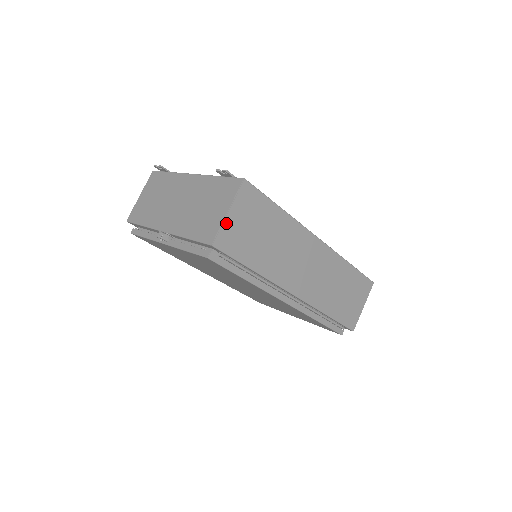
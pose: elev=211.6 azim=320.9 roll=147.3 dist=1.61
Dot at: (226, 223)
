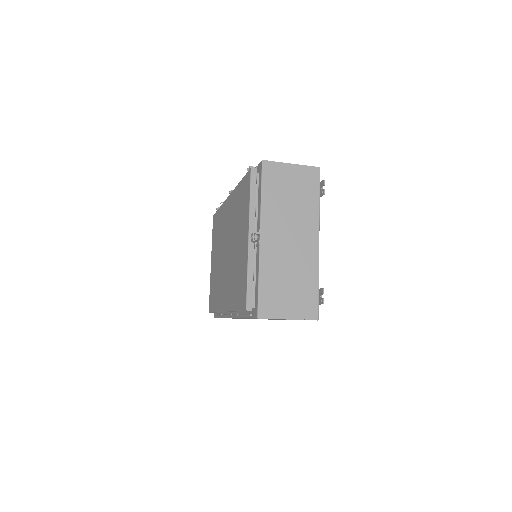
Dot at: occluded
